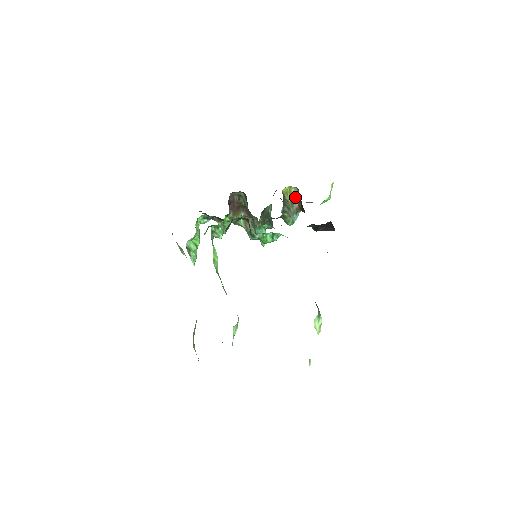
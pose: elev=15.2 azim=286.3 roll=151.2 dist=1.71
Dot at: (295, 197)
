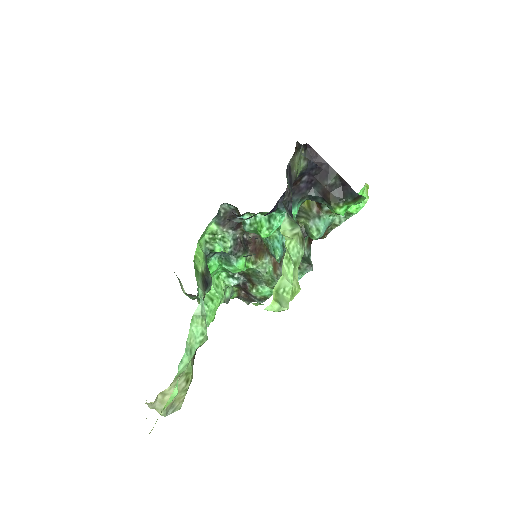
Dot at: (313, 202)
